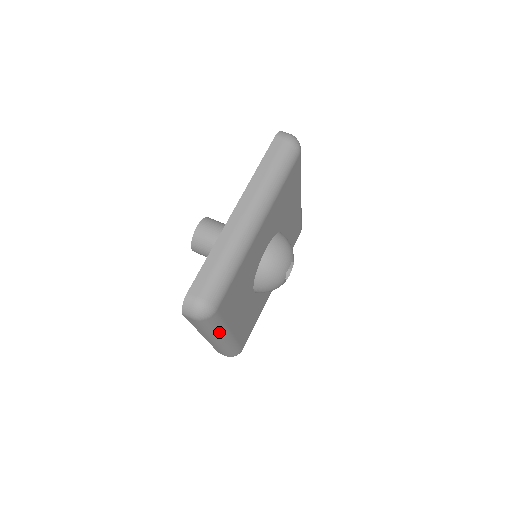
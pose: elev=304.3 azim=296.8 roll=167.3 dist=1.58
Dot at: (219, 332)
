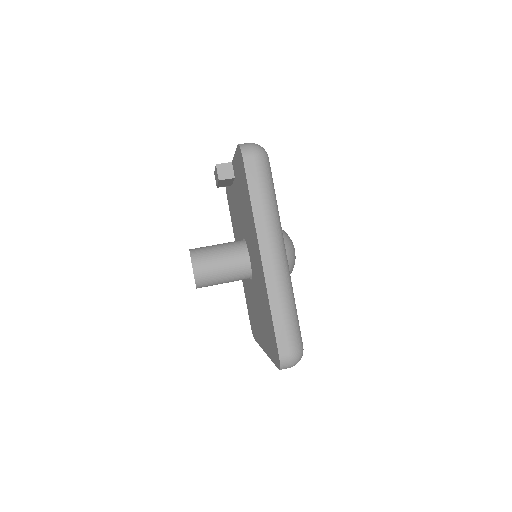
Dot at: occluded
